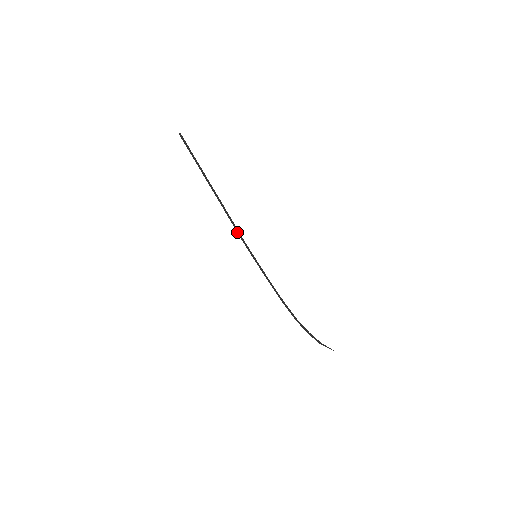
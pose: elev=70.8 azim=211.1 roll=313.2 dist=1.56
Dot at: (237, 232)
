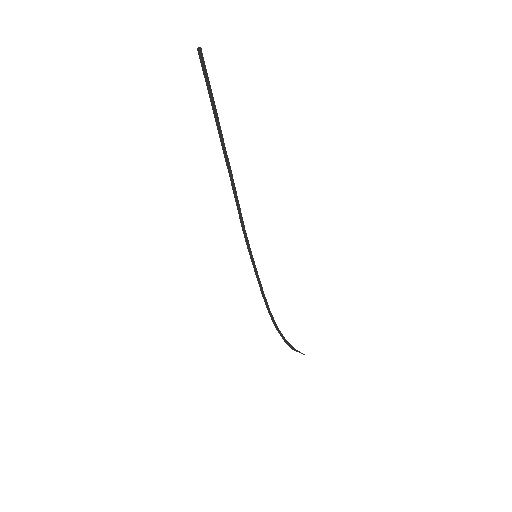
Dot at: (241, 223)
